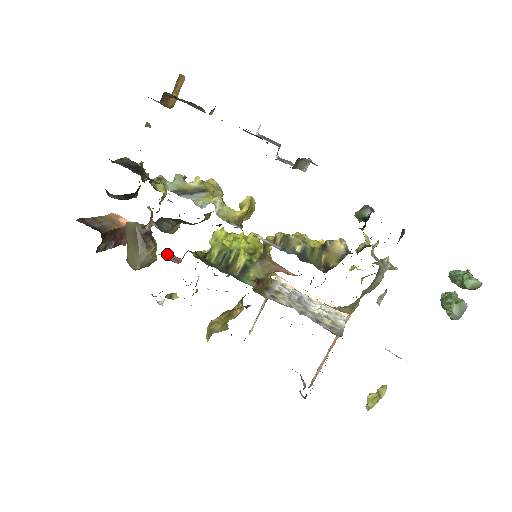
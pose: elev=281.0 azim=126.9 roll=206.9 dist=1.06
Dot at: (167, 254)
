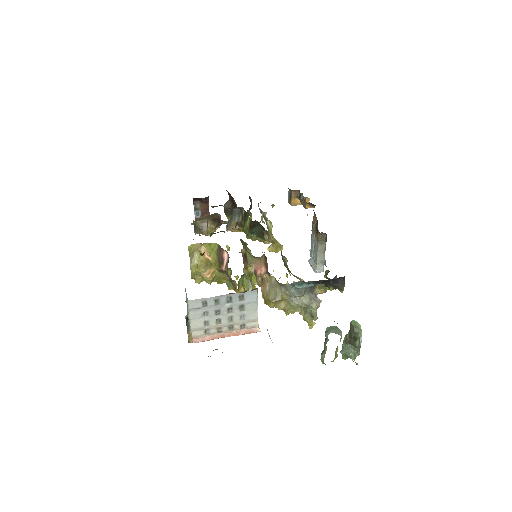
Dot at: occluded
